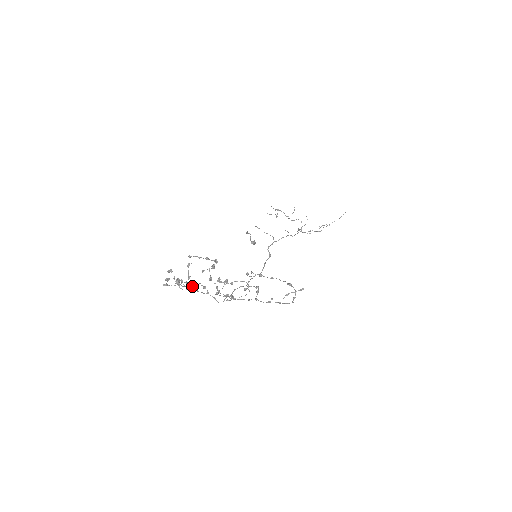
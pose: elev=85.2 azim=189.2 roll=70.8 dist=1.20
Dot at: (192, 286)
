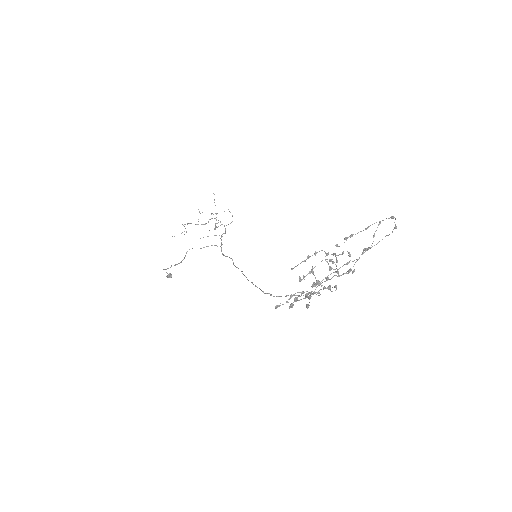
Dot at: (307, 295)
